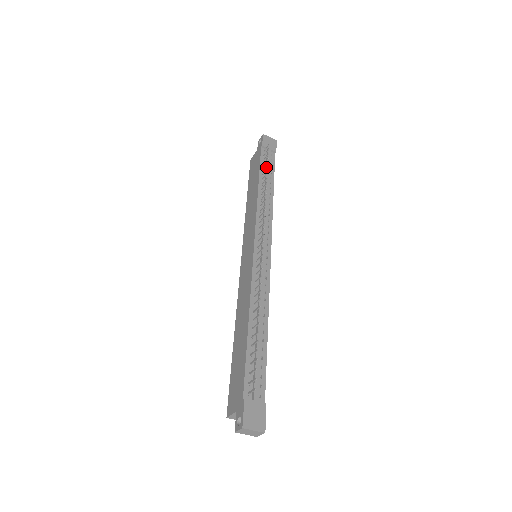
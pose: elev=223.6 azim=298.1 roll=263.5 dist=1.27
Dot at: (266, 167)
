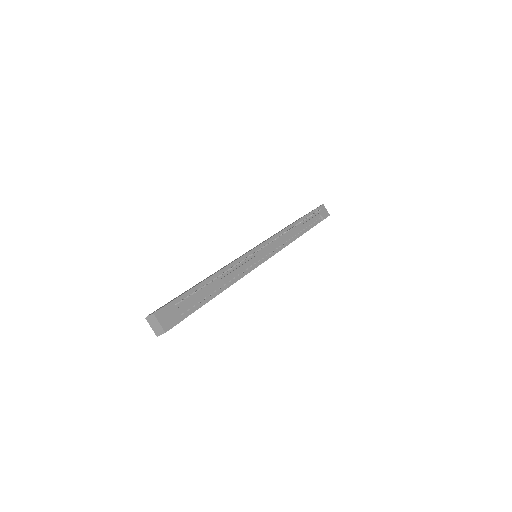
Dot at: (309, 219)
